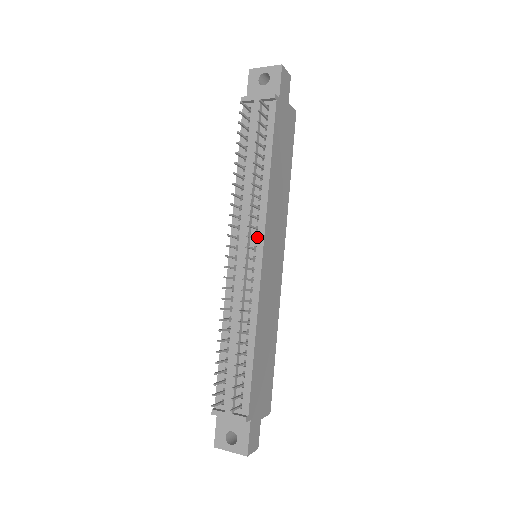
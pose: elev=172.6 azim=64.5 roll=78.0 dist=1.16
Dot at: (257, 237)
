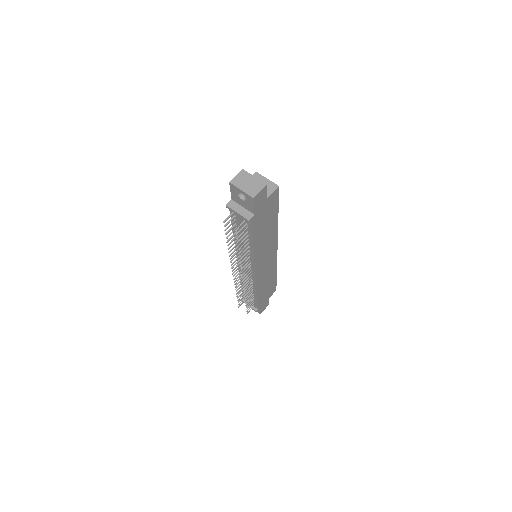
Dot at: (251, 266)
